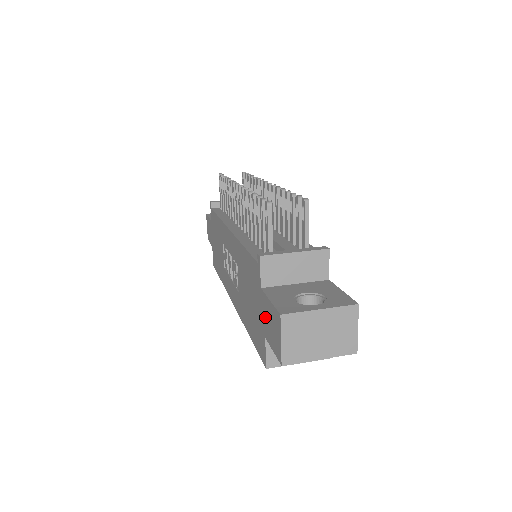
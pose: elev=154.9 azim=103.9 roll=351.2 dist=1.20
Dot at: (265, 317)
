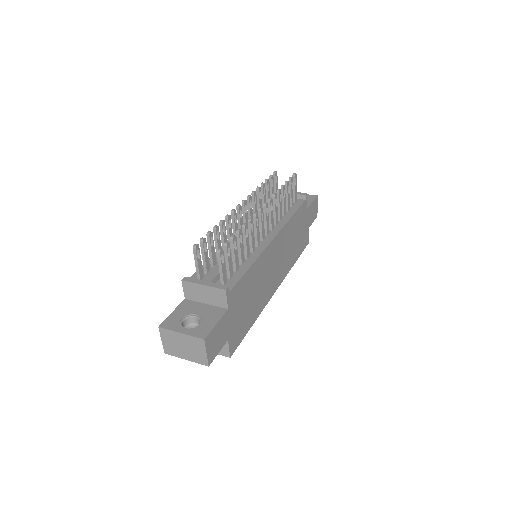
Dot at: occluded
